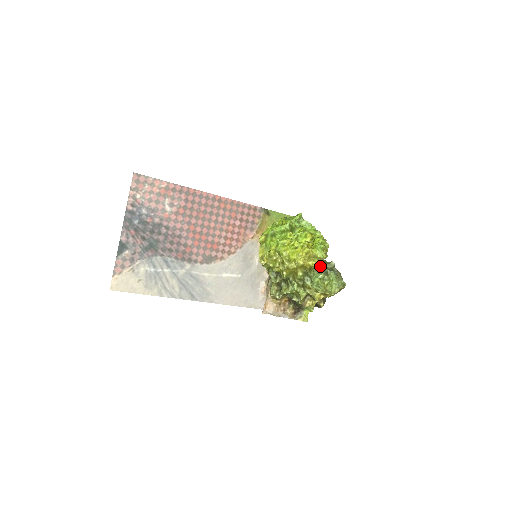
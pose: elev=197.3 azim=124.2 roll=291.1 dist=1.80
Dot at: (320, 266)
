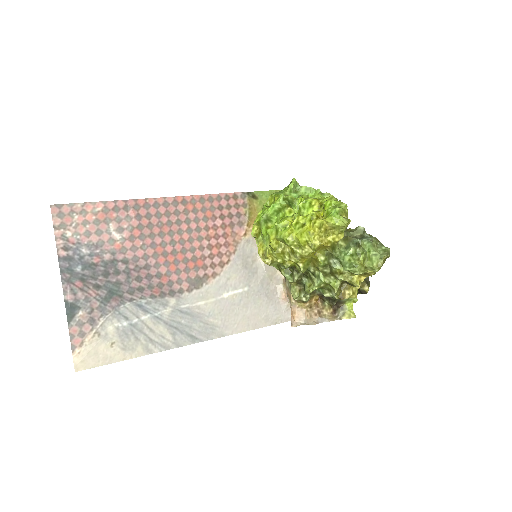
Dot at: (345, 238)
